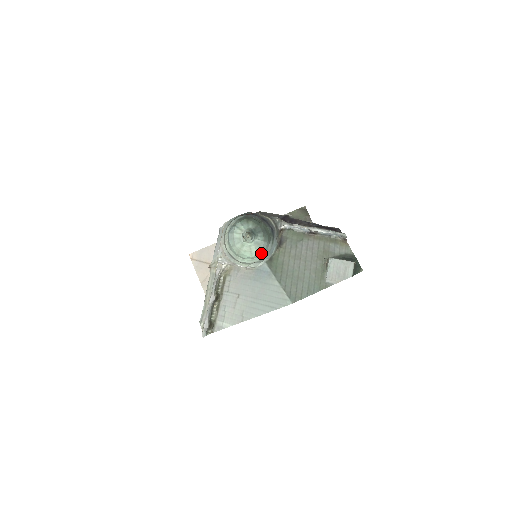
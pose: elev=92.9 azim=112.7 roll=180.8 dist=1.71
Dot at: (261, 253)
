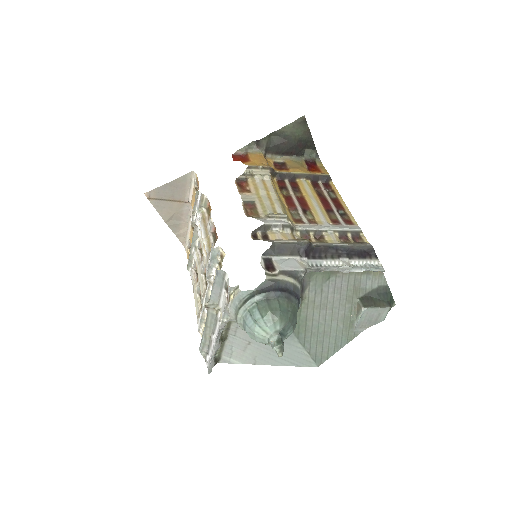
Dot at: occluded
